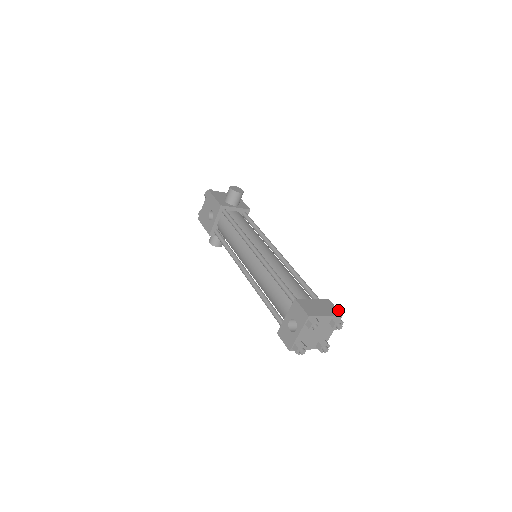
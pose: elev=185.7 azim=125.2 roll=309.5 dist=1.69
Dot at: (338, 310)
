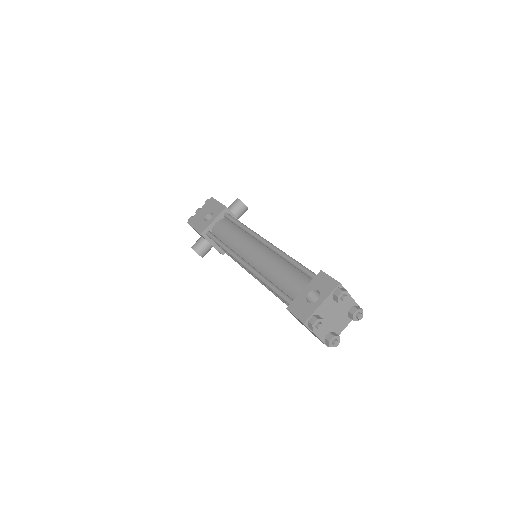
Dot at: occluded
